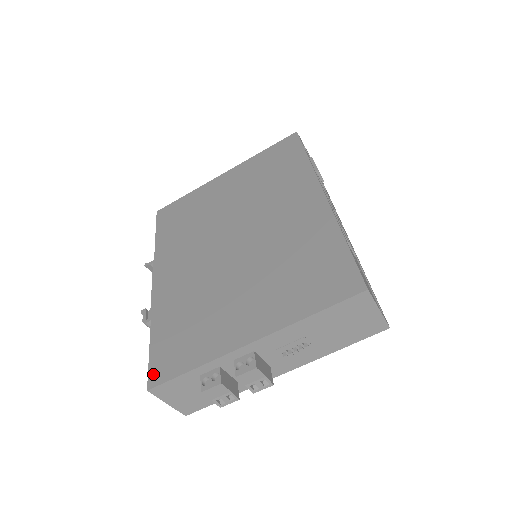
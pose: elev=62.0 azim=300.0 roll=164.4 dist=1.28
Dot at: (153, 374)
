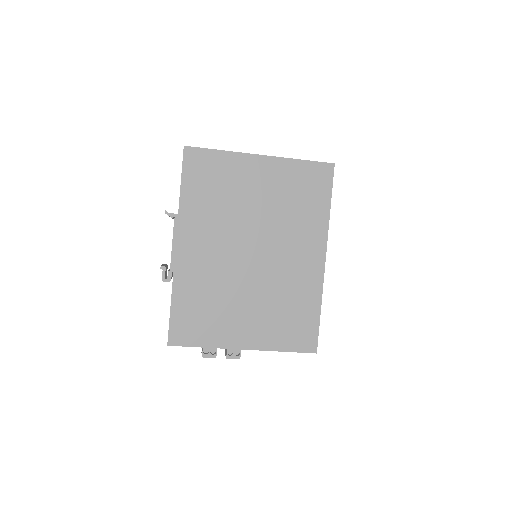
Dot at: (173, 336)
